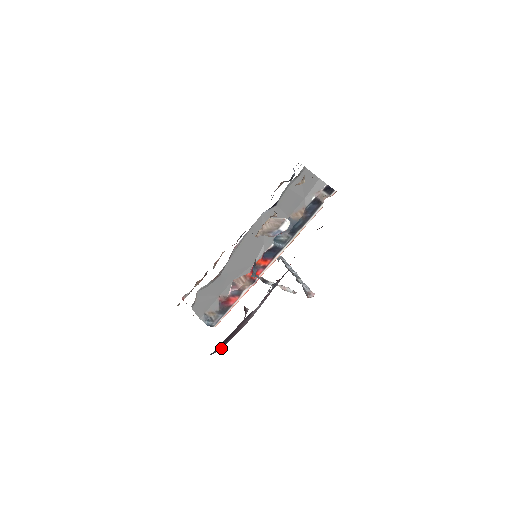
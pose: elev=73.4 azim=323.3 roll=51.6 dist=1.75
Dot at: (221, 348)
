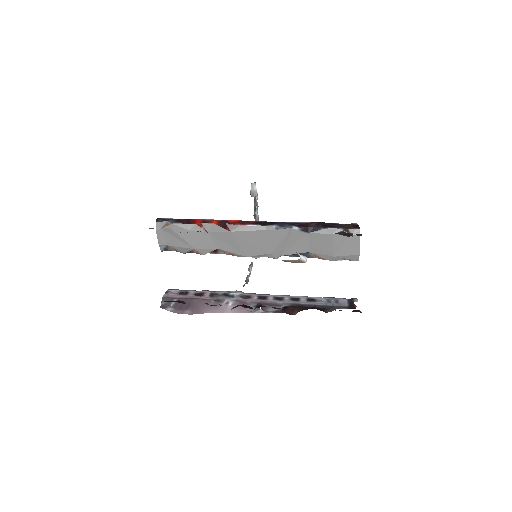
Dot at: occluded
